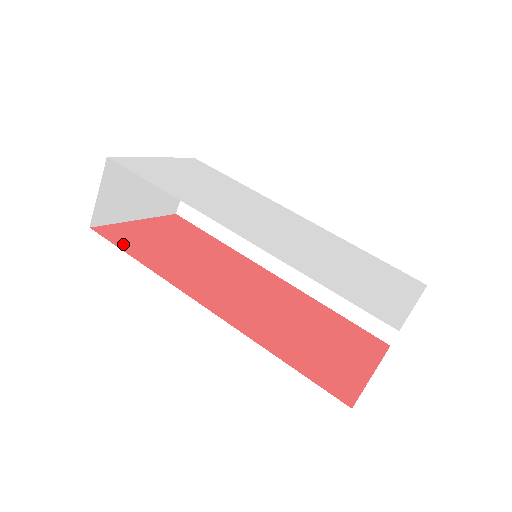
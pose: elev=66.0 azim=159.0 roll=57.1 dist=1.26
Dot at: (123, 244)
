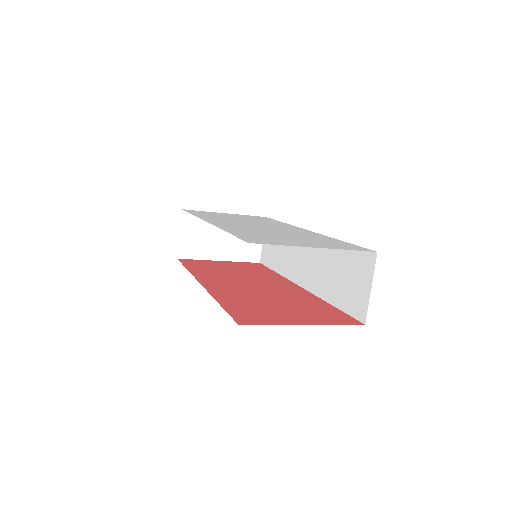
Dot at: (188, 264)
